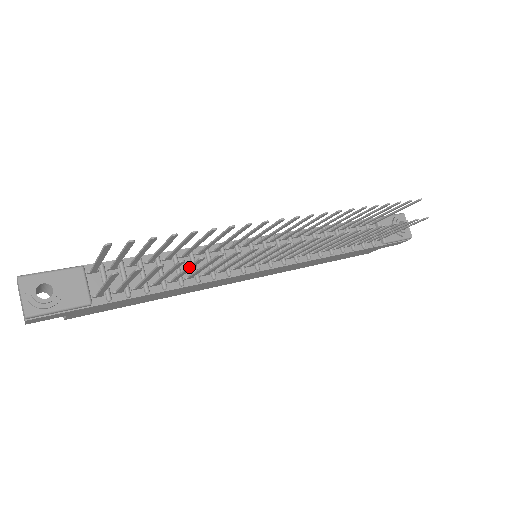
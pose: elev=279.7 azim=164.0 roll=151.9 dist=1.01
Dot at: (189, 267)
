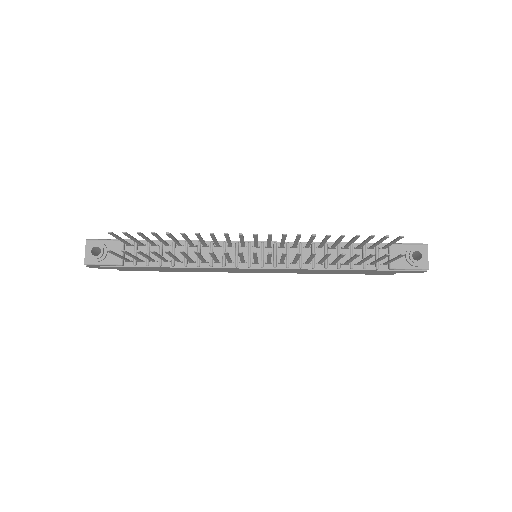
Dot at: (169, 255)
